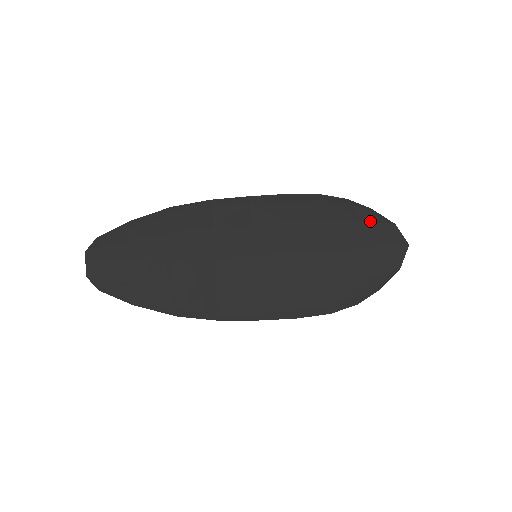
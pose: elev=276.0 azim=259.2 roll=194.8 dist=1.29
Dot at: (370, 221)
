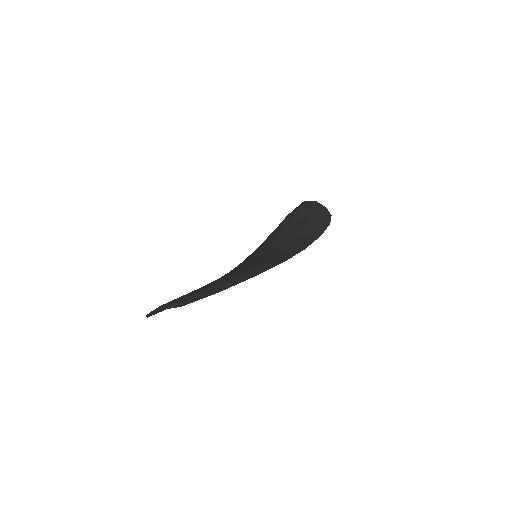
Dot at: occluded
